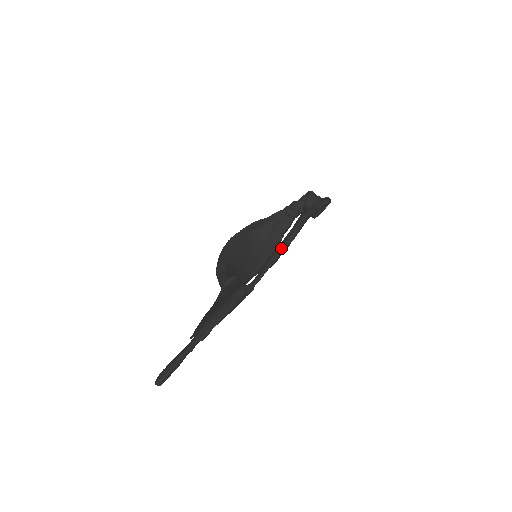
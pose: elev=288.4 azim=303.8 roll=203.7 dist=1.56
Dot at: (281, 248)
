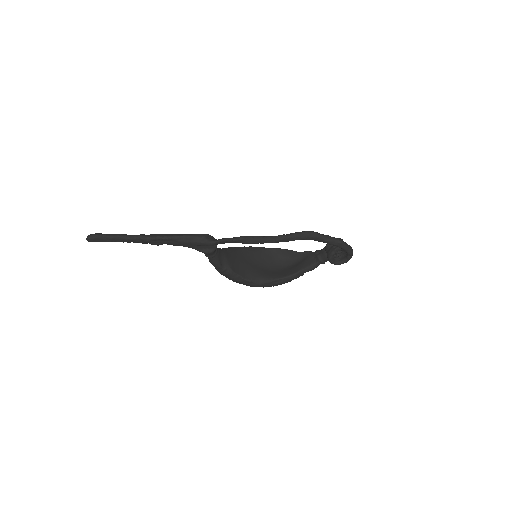
Dot at: (264, 236)
